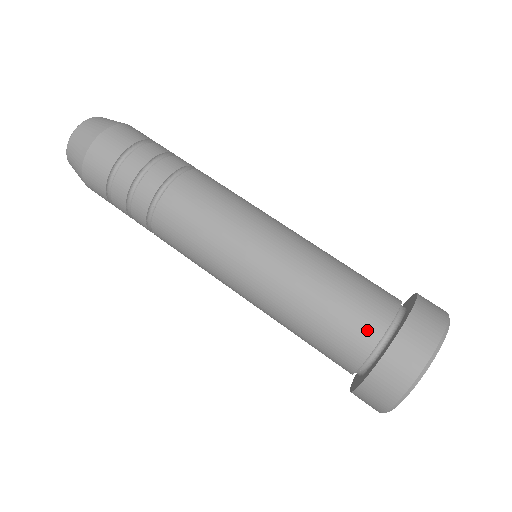
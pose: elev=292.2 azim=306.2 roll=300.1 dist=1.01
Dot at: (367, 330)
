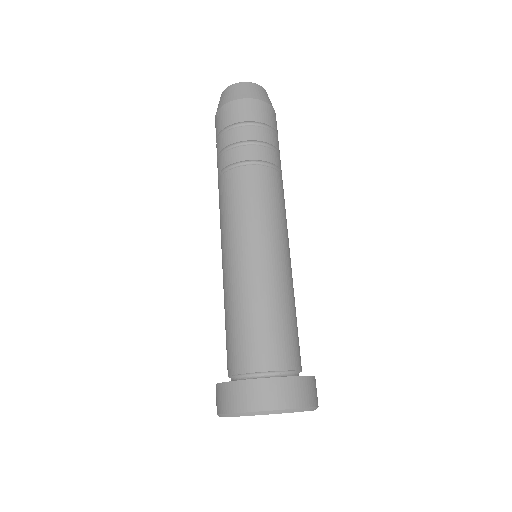
Dot at: (258, 359)
